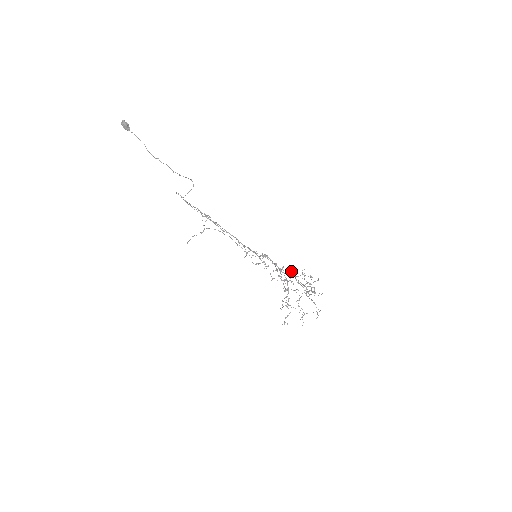
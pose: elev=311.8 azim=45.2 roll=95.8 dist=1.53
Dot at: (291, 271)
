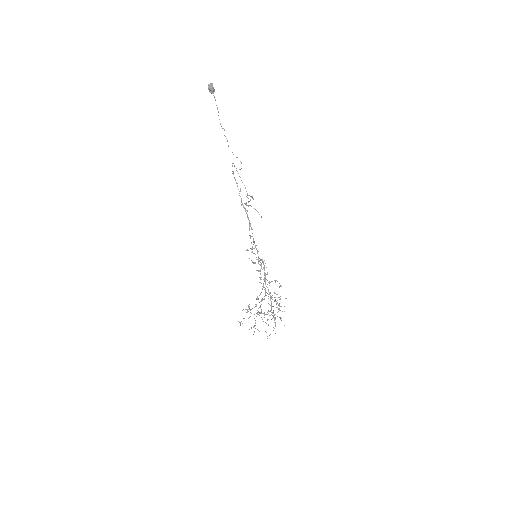
Dot at: occluded
